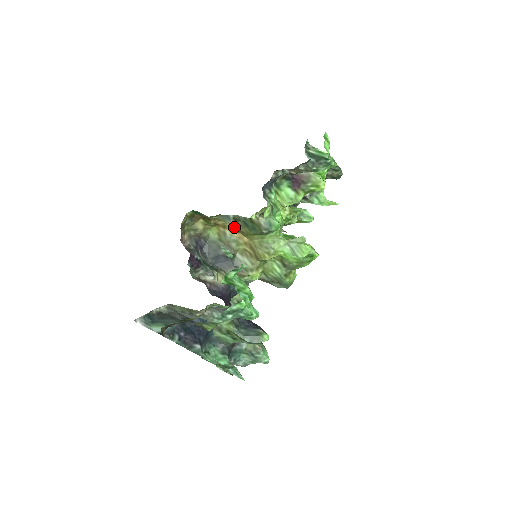
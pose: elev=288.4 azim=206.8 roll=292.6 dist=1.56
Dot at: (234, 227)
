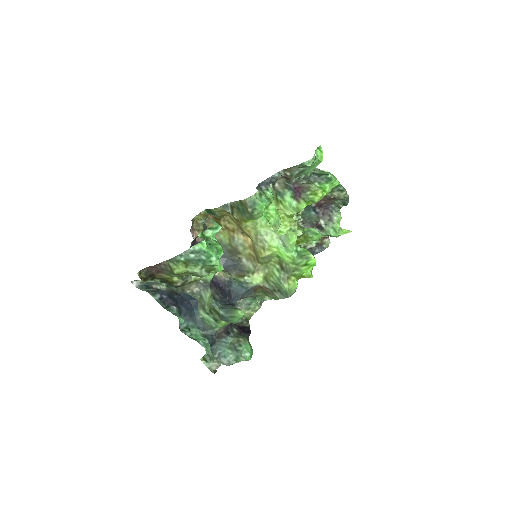
Dot at: (240, 228)
